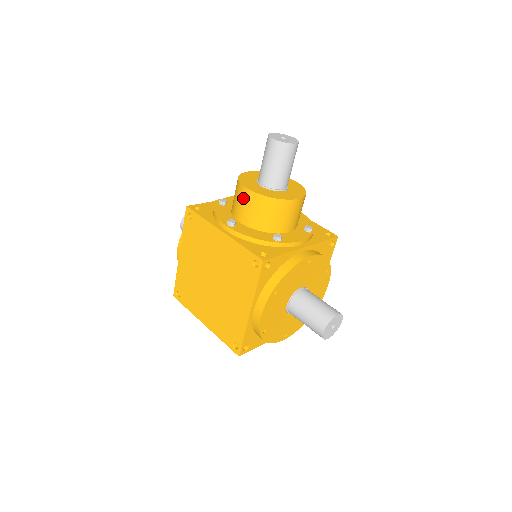
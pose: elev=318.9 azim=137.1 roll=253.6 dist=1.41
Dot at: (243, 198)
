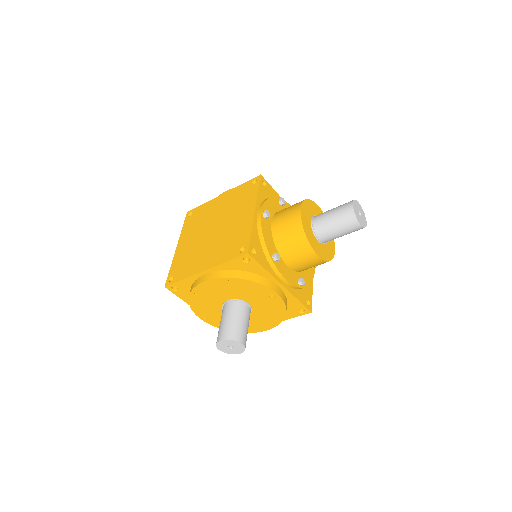
Dot at: (292, 211)
